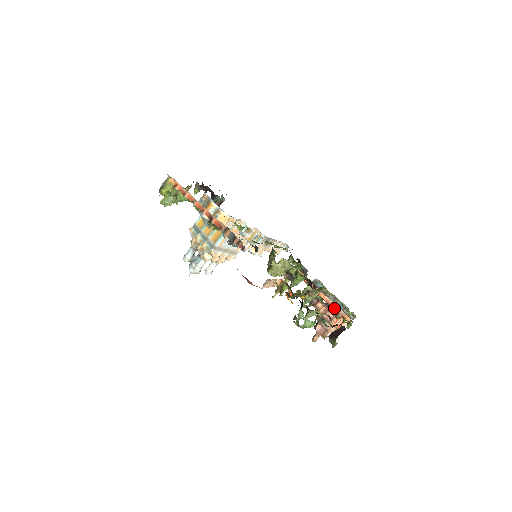
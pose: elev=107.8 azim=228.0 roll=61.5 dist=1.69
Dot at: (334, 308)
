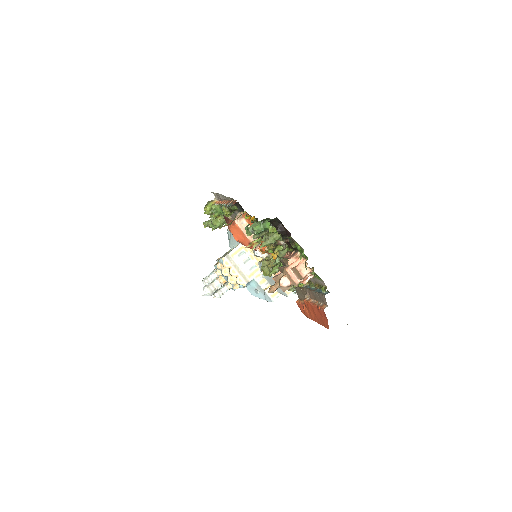
Dot at: (315, 304)
